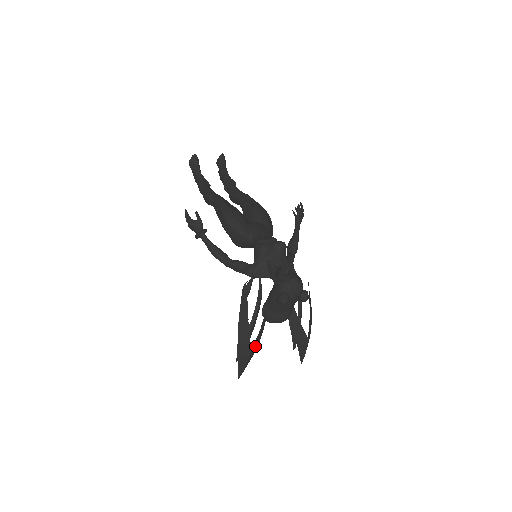
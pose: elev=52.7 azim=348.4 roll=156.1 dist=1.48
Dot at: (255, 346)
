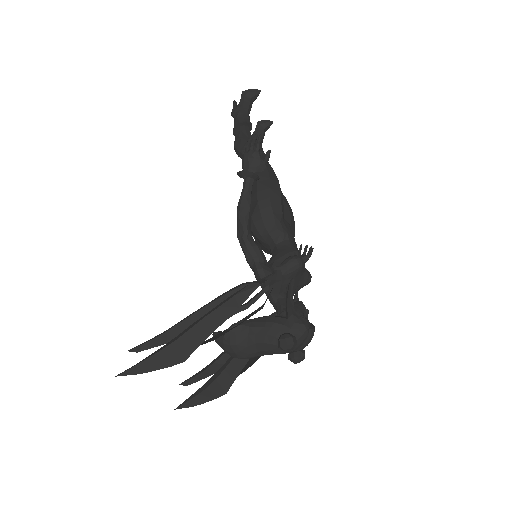
Dot at: occluded
